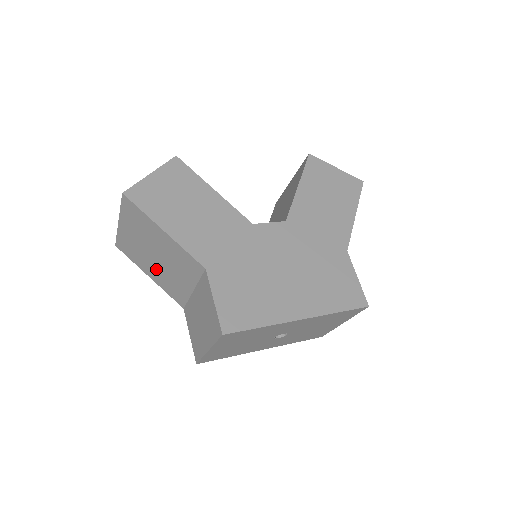
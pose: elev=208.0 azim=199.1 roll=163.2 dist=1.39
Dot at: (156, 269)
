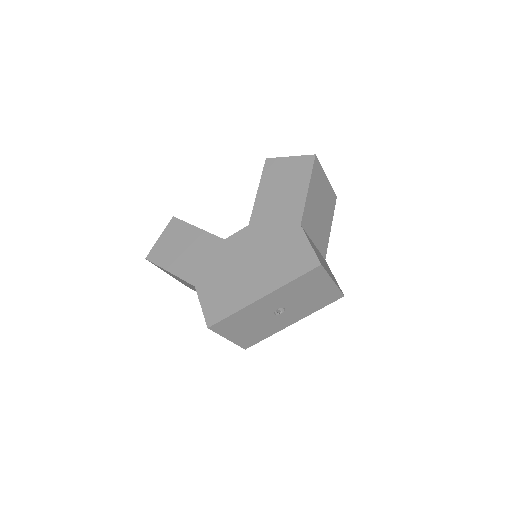
Dot at: occluded
